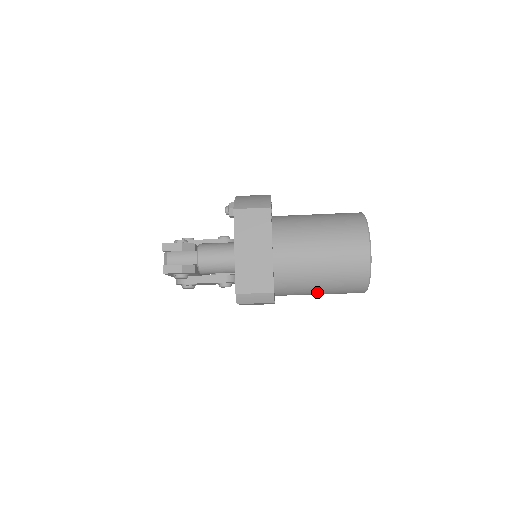
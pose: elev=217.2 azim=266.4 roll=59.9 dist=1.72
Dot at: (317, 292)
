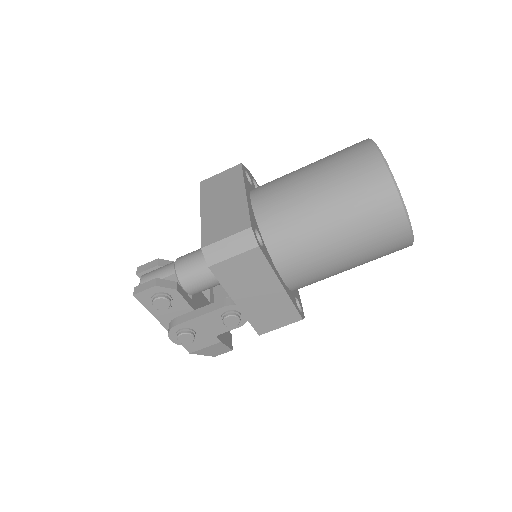
Dot at: (333, 242)
